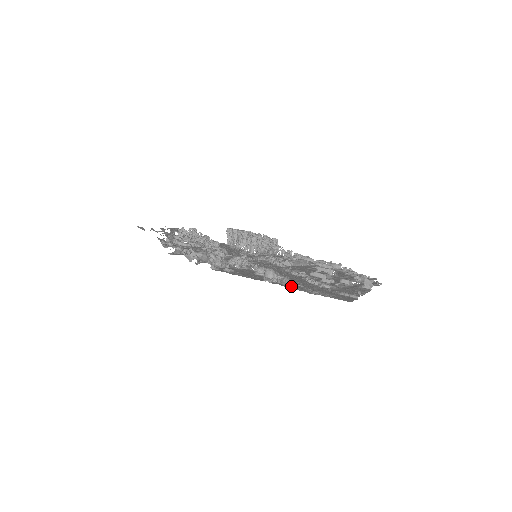
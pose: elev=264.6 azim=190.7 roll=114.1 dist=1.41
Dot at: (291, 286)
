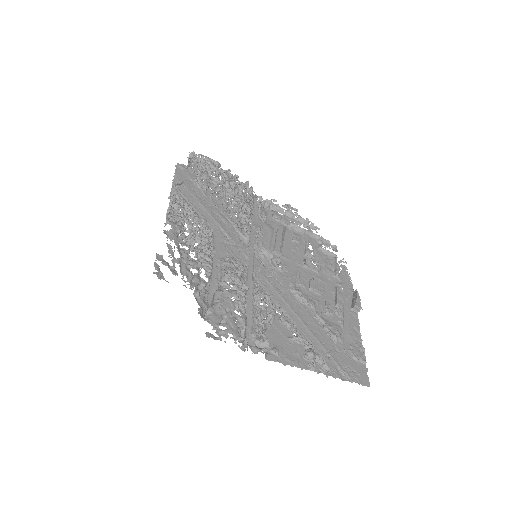
Dot at: occluded
